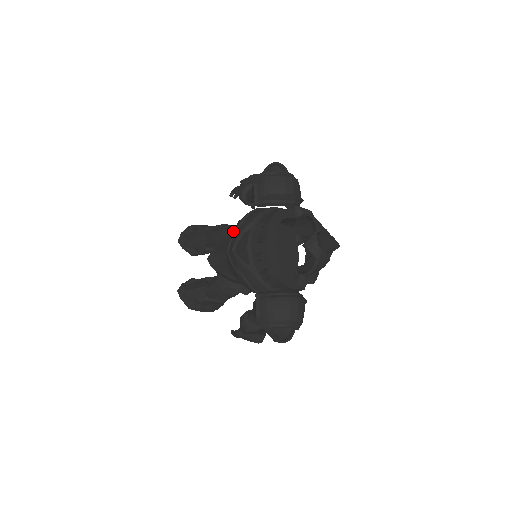
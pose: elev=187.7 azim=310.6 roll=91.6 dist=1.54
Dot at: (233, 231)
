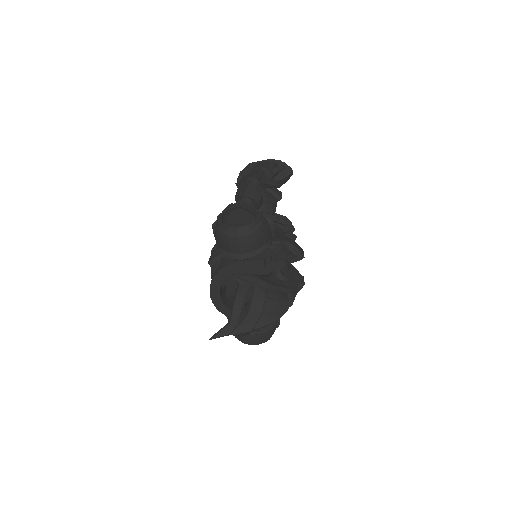
Dot at: occluded
